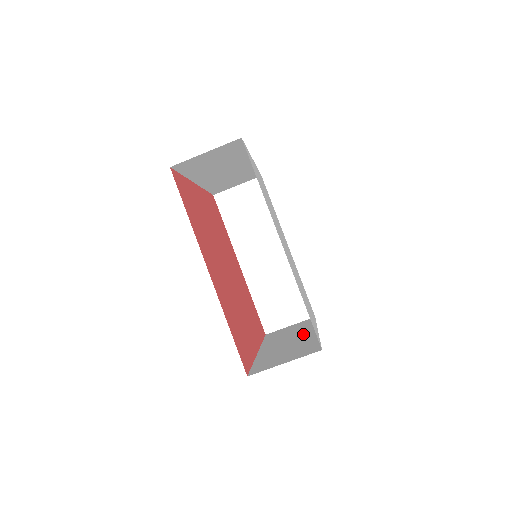
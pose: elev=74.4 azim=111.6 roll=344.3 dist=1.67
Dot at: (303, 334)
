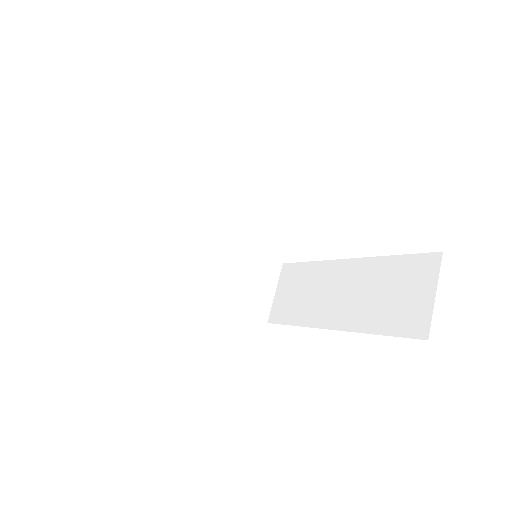
Dot at: (340, 275)
